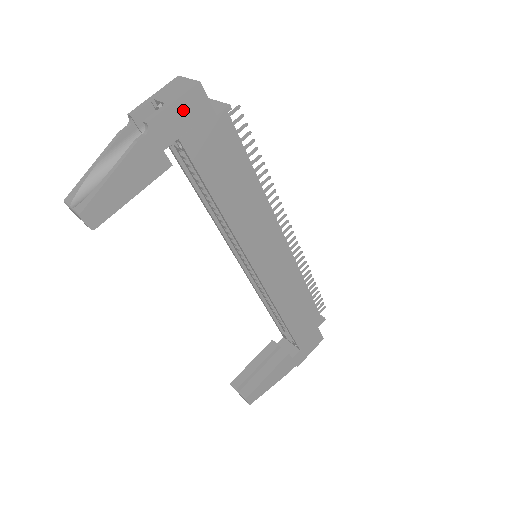
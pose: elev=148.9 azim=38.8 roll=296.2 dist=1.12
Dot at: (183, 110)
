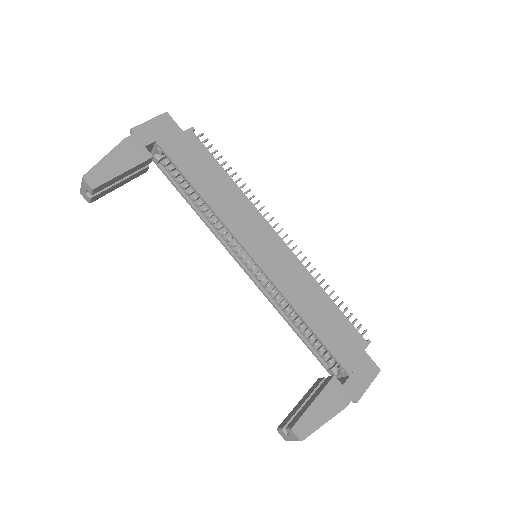
Dot at: (157, 125)
